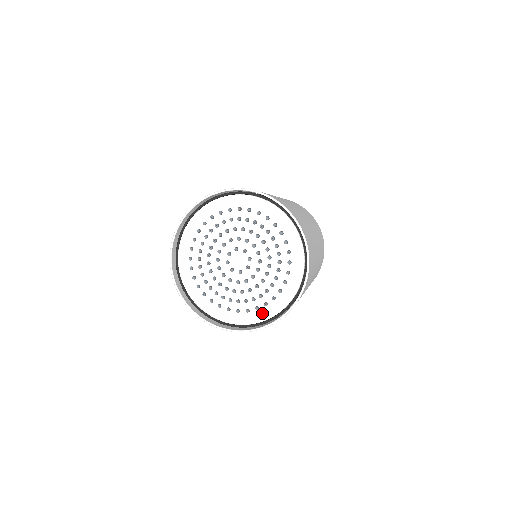
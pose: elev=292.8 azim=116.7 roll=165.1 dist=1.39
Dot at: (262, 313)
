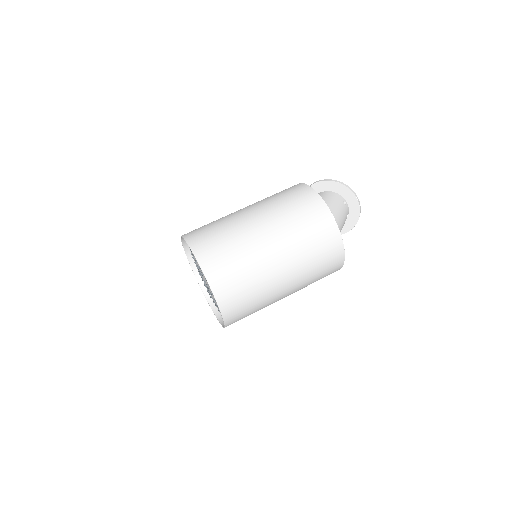
Dot at: occluded
